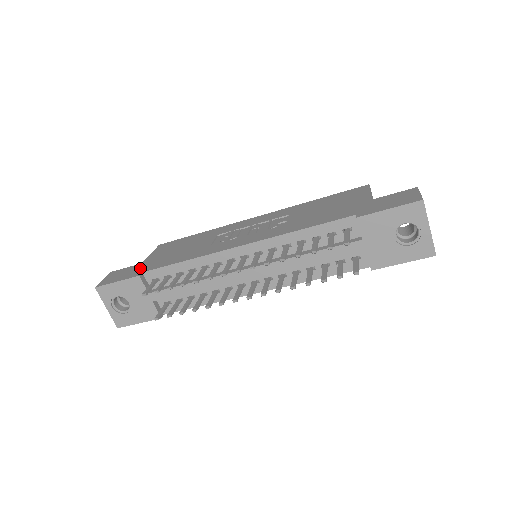
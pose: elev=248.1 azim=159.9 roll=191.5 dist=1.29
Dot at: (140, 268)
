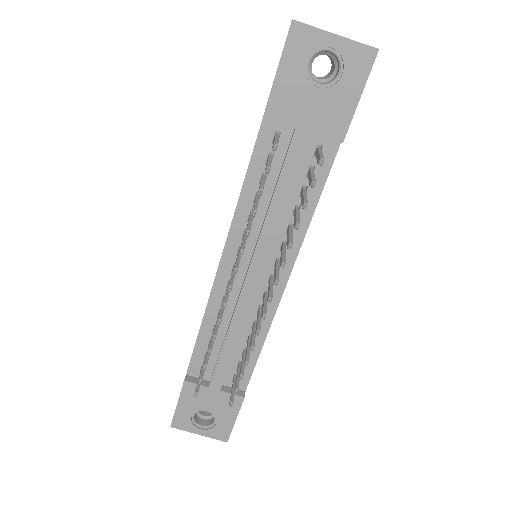
Dot at: occluded
